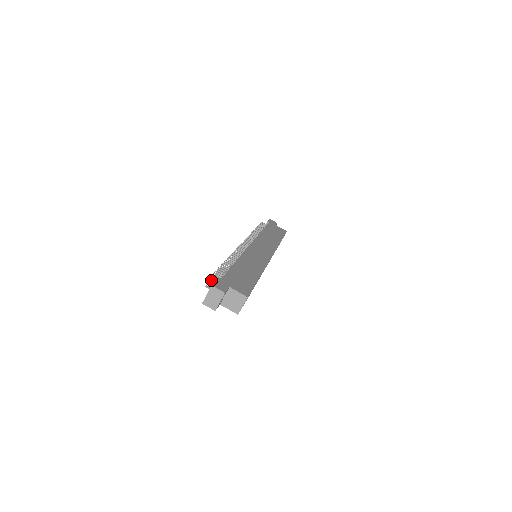
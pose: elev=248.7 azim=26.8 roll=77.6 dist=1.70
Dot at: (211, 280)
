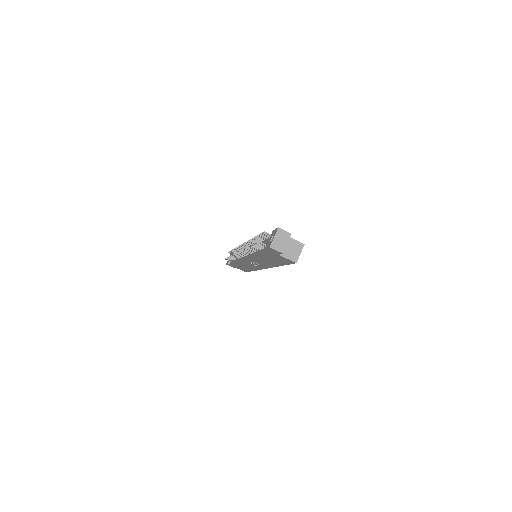
Dot at: (256, 243)
